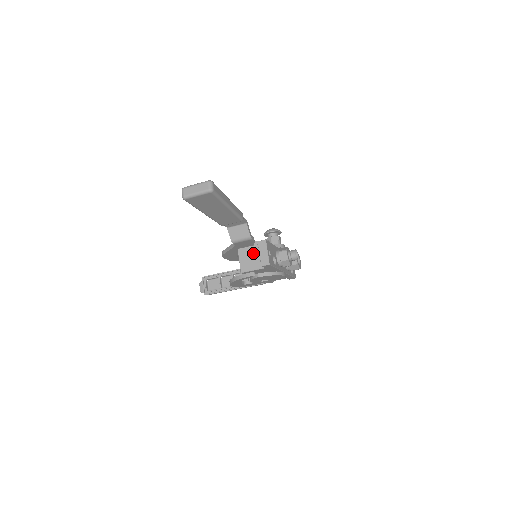
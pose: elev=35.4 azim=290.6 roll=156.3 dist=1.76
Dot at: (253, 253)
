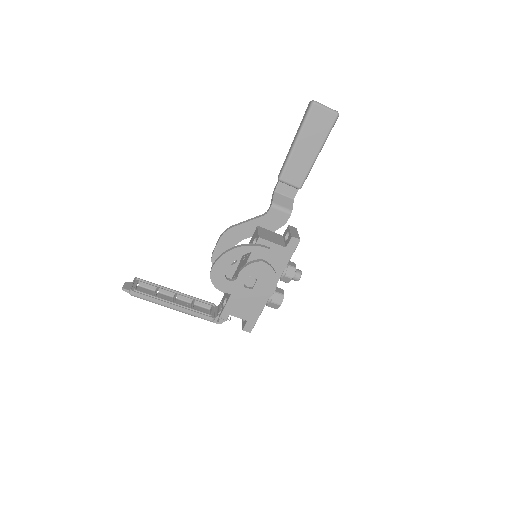
Dot at: (274, 235)
